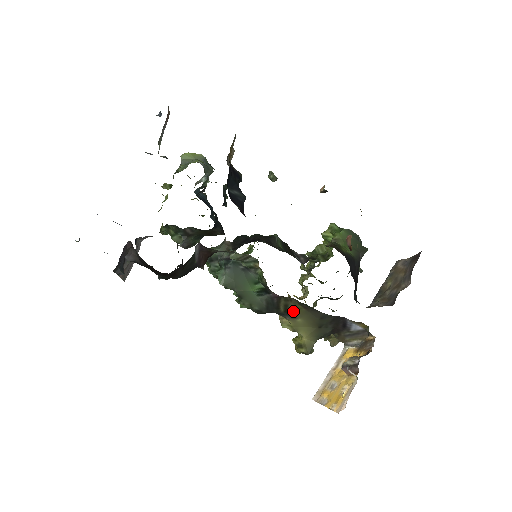
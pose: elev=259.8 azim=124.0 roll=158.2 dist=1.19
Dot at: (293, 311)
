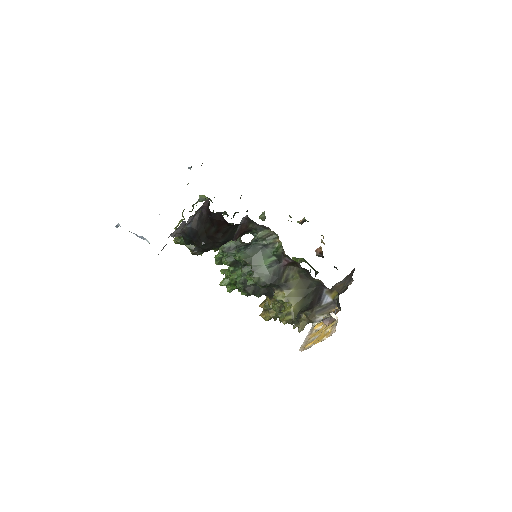
Dot at: (291, 281)
